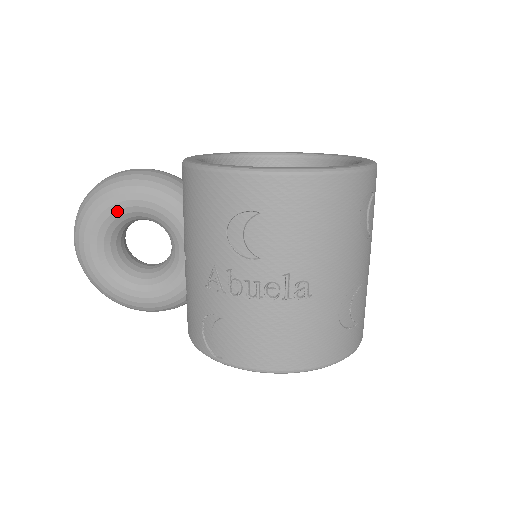
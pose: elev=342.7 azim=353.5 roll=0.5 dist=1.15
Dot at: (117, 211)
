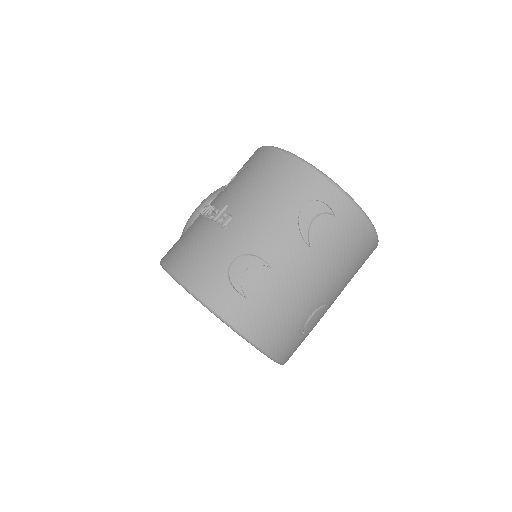
Dot at: occluded
